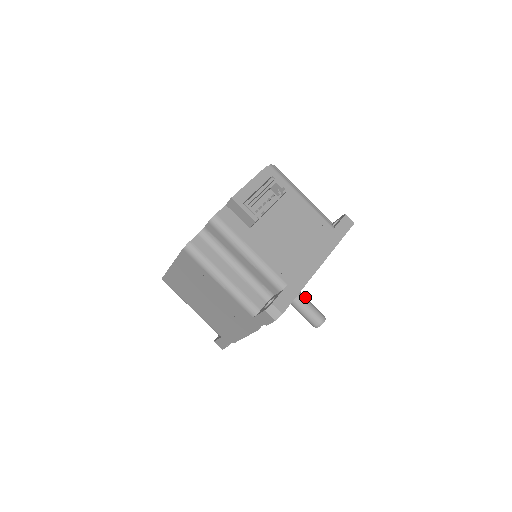
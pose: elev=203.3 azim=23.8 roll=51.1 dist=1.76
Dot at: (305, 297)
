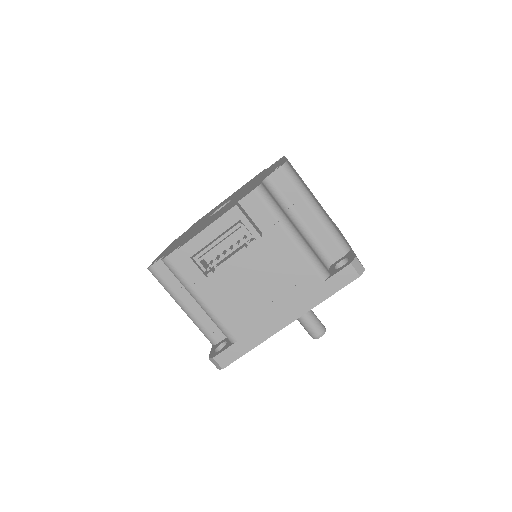
Dot at: occluded
